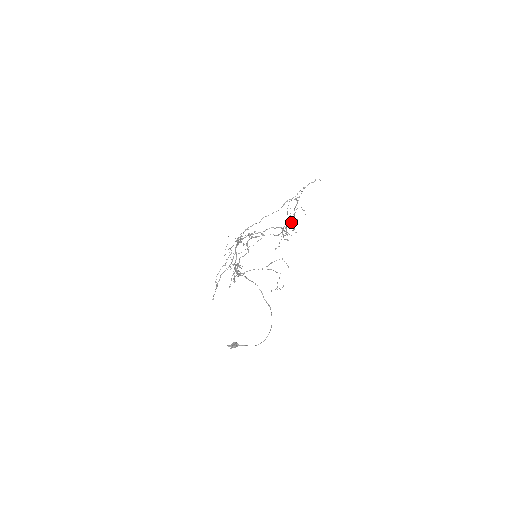
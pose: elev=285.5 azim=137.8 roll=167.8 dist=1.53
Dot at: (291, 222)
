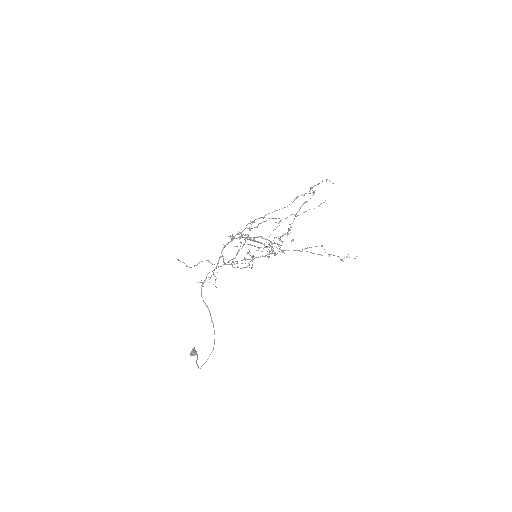
Dot at: (284, 234)
